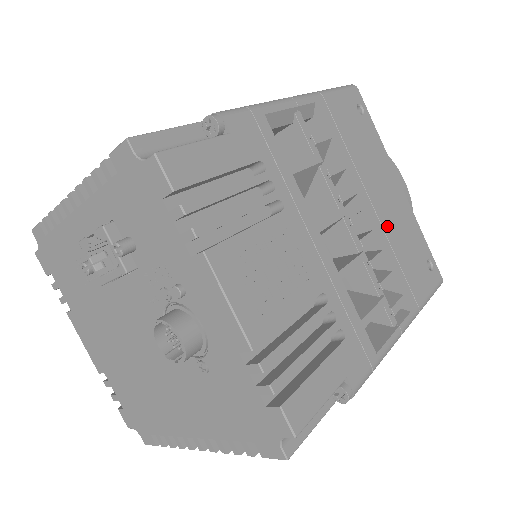
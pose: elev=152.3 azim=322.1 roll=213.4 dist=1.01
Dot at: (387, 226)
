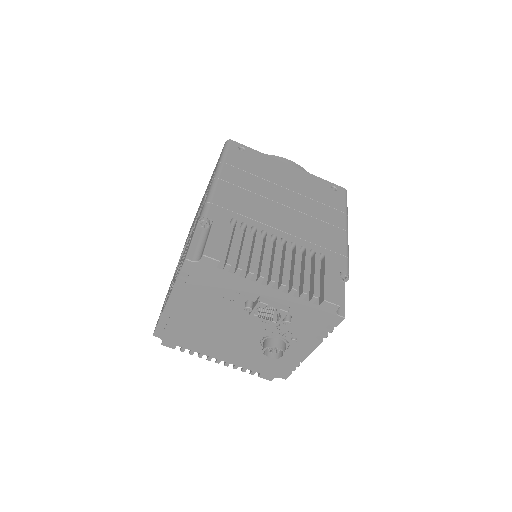
Dot at: occluded
